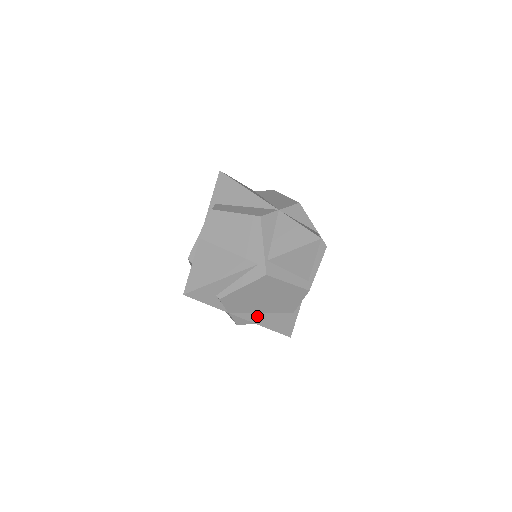
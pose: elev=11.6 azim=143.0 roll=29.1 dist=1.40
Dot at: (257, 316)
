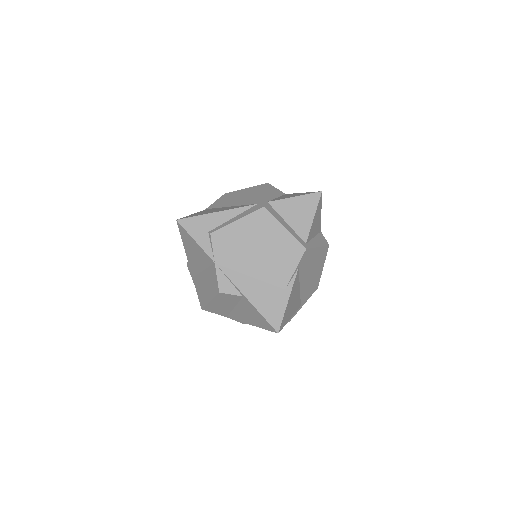
Dot at: (244, 280)
